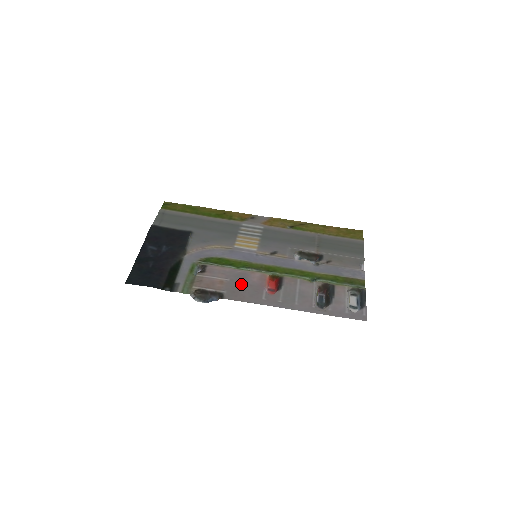
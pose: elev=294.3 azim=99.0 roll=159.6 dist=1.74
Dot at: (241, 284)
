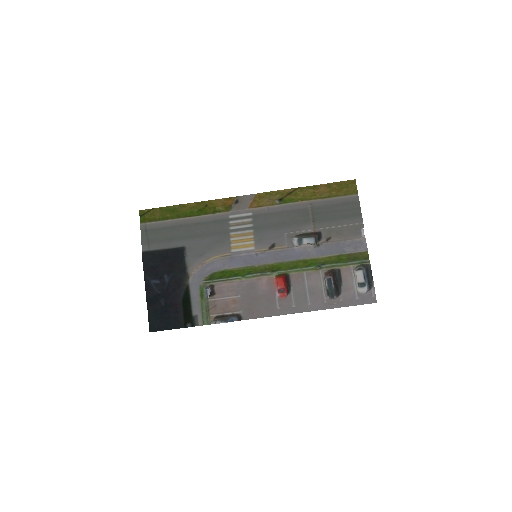
Dot at: (253, 298)
